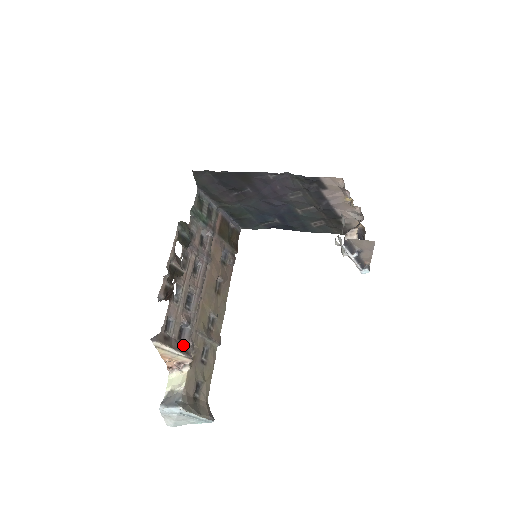
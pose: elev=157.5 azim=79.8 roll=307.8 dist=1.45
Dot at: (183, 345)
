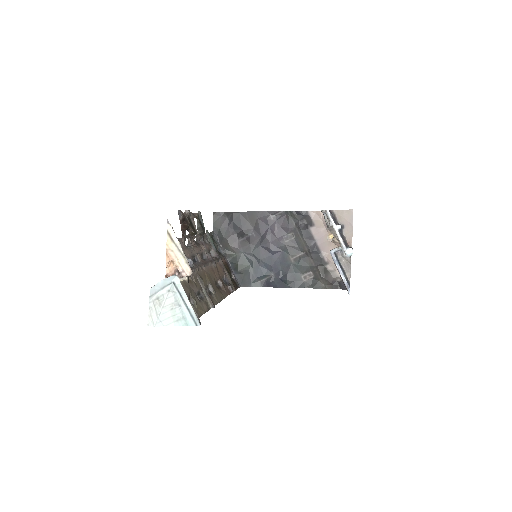
Dot at: occluded
